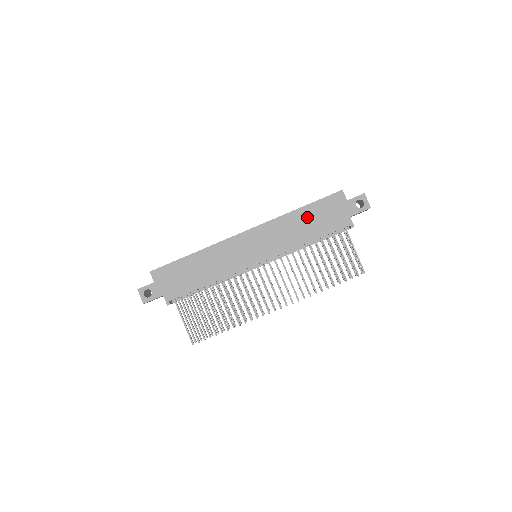
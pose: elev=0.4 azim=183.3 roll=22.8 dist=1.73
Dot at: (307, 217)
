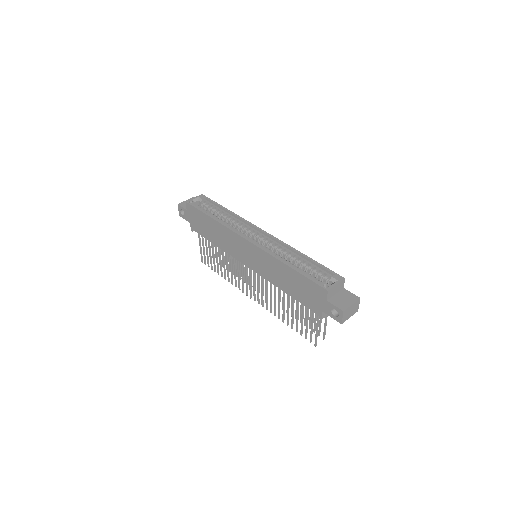
Dot at: (292, 278)
